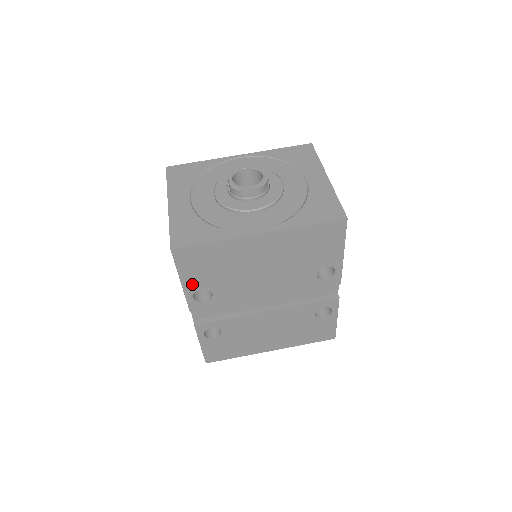
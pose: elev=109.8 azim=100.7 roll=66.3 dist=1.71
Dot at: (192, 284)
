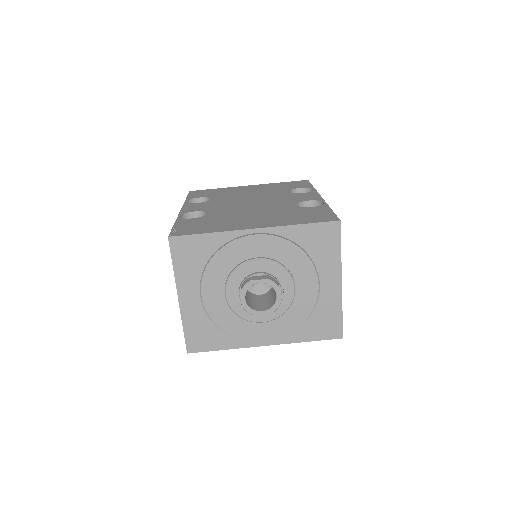
Dot at: occluded
